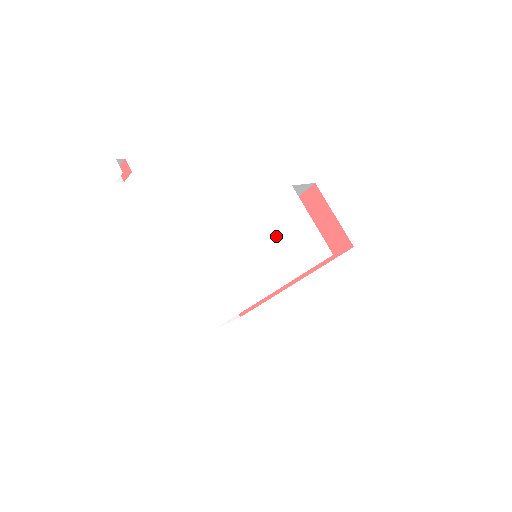
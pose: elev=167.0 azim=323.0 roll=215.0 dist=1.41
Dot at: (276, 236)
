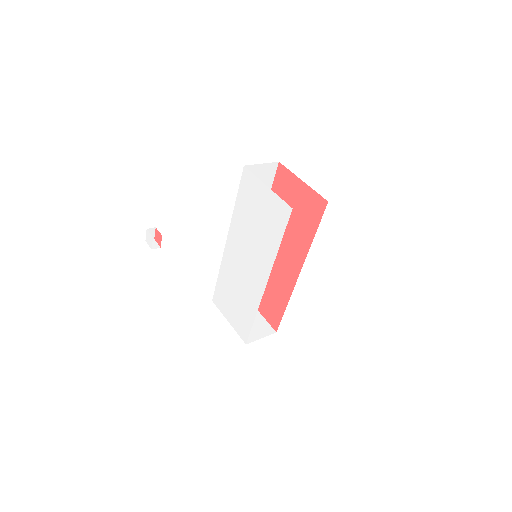
Dot at: (251, 221)
